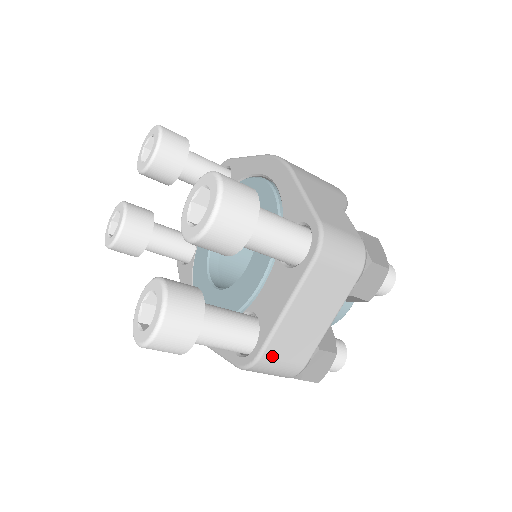
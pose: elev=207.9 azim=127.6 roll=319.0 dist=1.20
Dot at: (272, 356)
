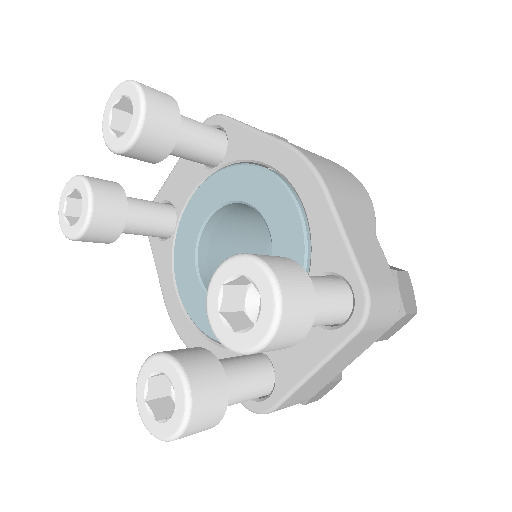
Dot at: (286, 405)
